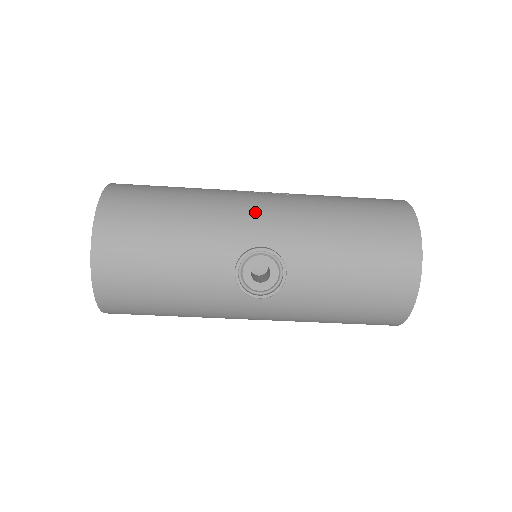
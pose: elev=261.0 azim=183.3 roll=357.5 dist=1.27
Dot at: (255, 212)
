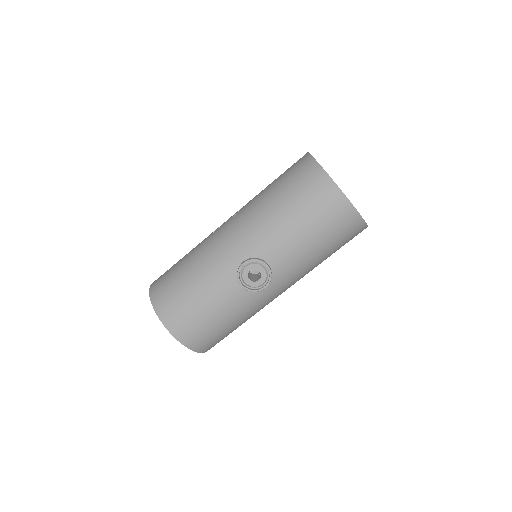
Dot at: (229, 241)
